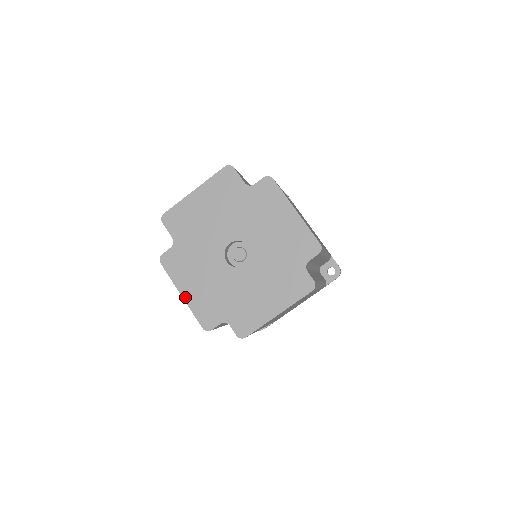
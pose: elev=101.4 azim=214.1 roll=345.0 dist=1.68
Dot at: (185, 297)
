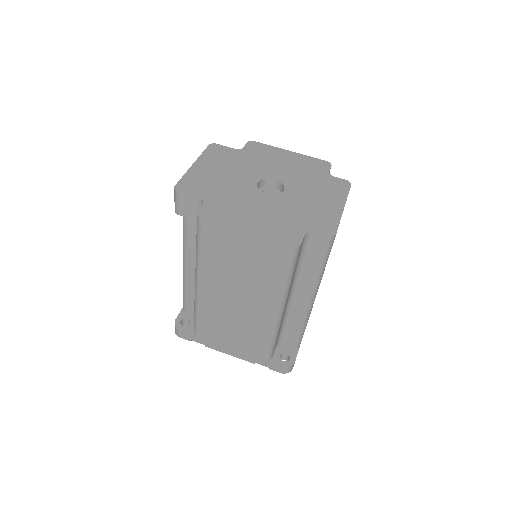
Dot at: (251, 231)
